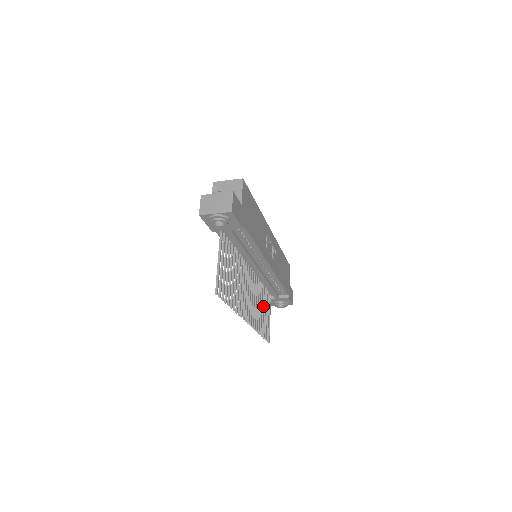
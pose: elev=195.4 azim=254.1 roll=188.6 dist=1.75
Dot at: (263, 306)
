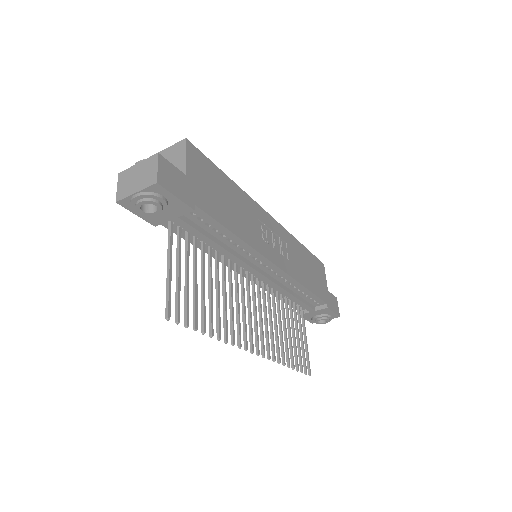
Dot at: (288, 325)
